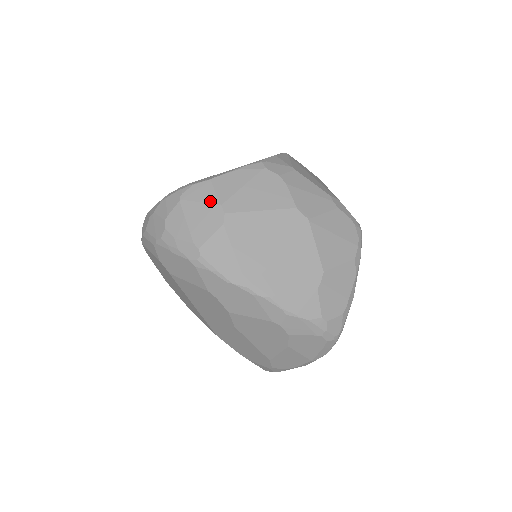
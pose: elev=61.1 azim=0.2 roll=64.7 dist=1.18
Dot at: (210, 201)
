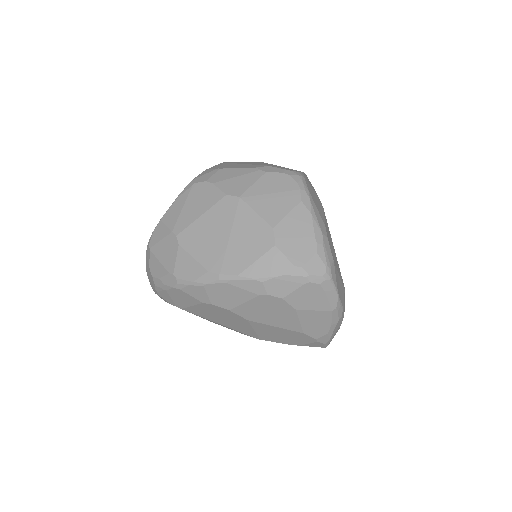
Dot at: (165, 235)
